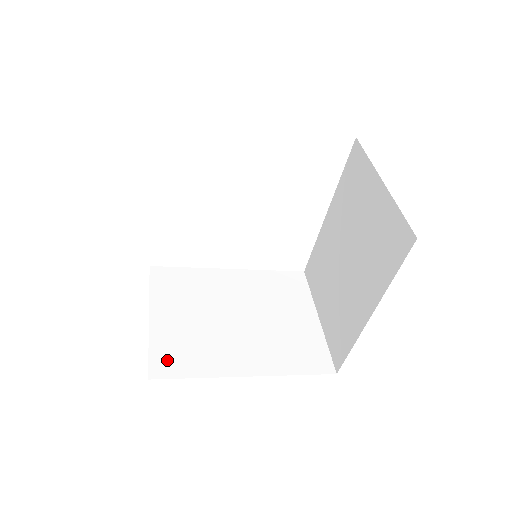
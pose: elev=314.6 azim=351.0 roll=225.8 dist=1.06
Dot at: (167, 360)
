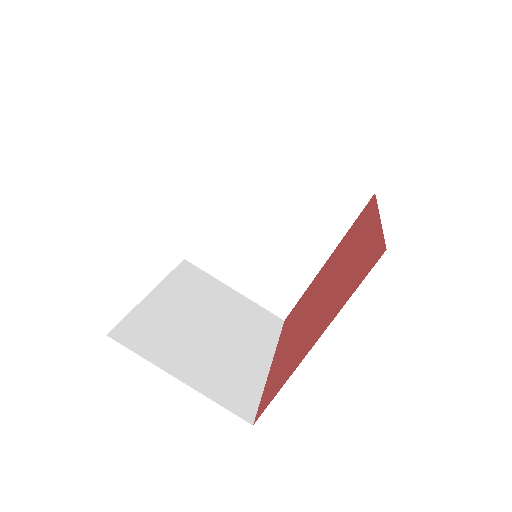
Dot at: (238, 400)
